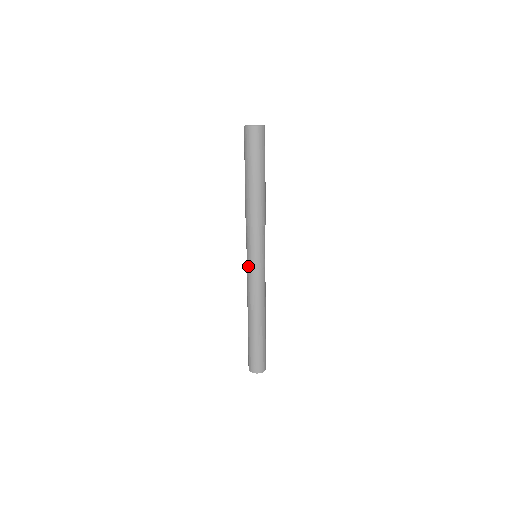
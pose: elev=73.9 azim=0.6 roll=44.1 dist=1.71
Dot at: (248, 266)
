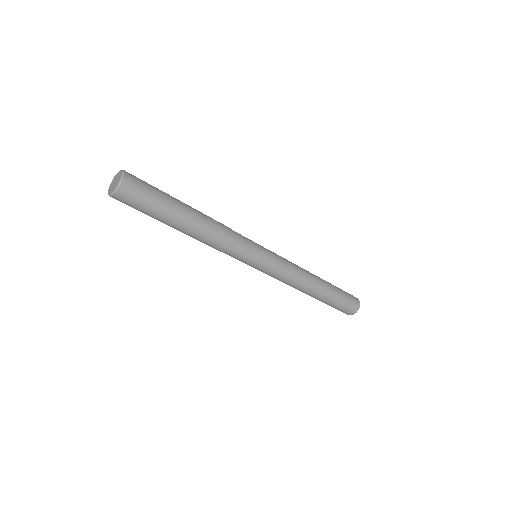
Dot at: occluded
